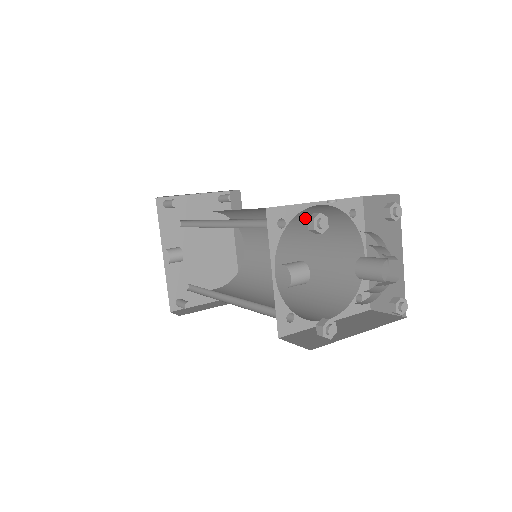
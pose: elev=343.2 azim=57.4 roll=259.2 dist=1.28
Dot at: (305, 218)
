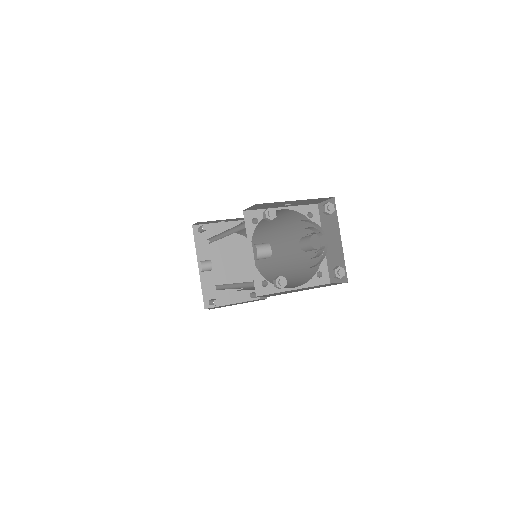
Dot at: (286, 225)
